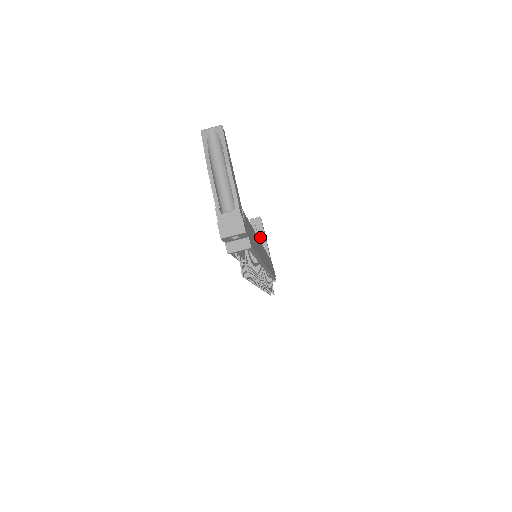
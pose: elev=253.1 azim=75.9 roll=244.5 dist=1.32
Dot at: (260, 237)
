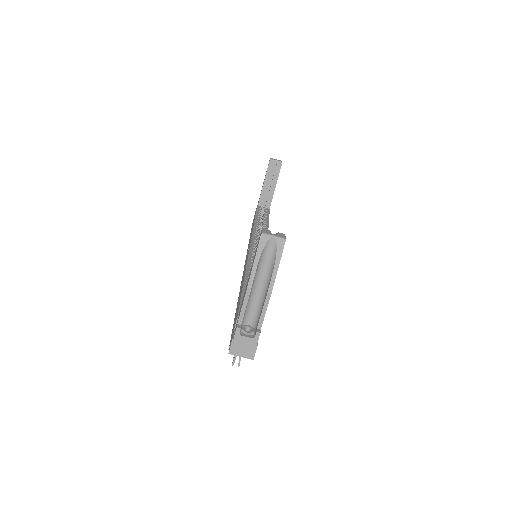
Dot at: (271, 181)
